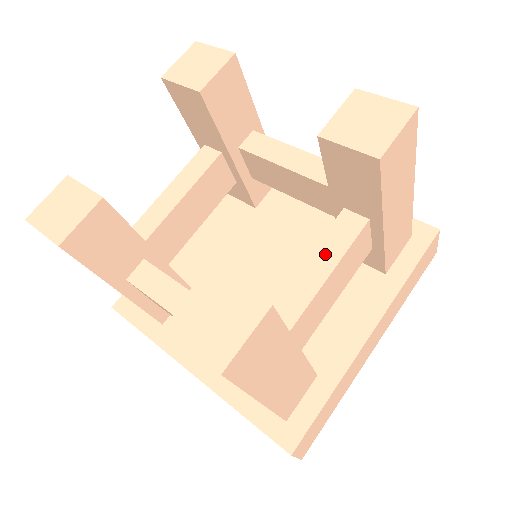
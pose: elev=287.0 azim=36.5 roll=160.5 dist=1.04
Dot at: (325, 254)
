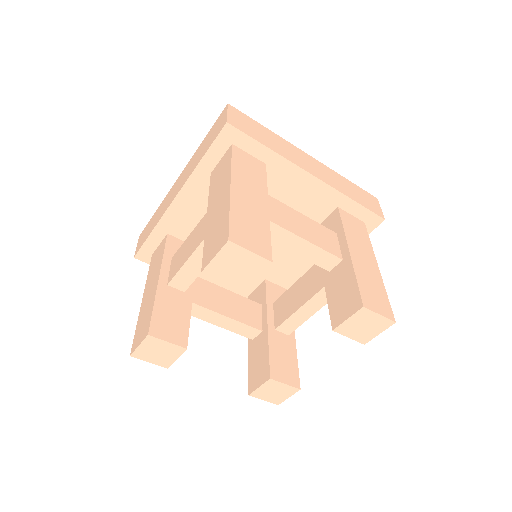
Dot at: (314, 304)
